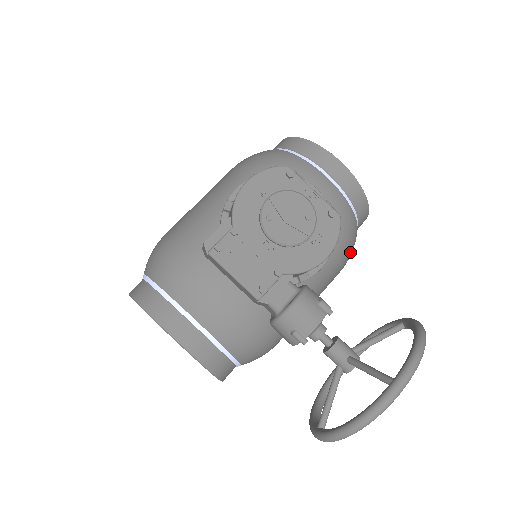
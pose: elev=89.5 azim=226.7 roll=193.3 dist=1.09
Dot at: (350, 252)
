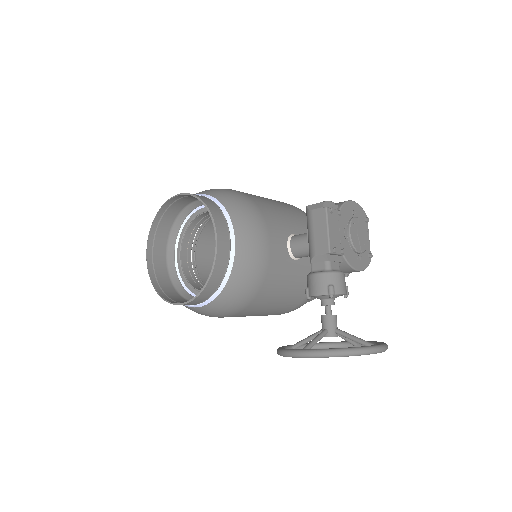
Dot at: occluded
